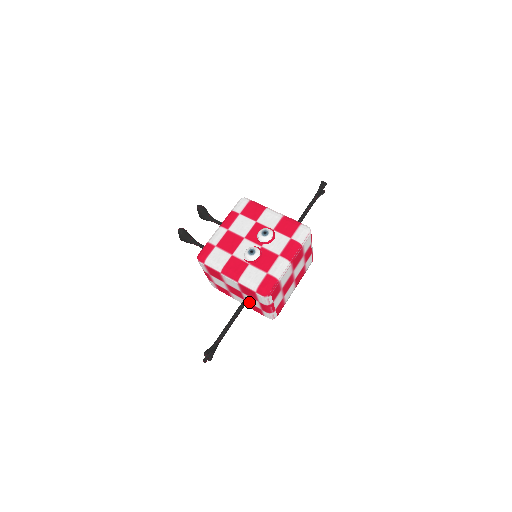
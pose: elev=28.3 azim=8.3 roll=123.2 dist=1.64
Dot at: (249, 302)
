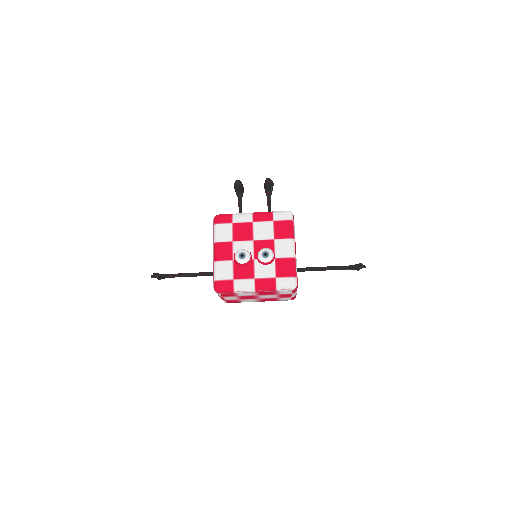
Dot at: occluded
